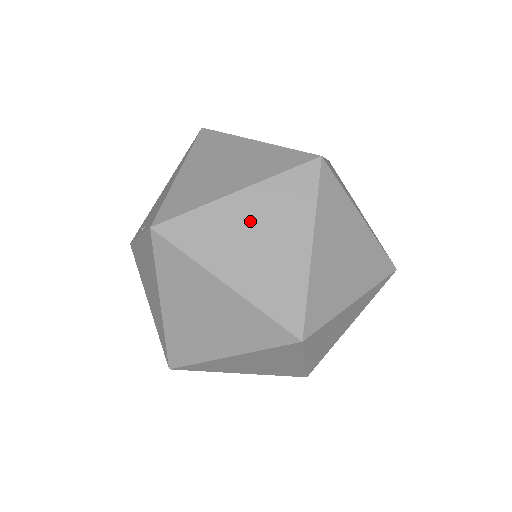
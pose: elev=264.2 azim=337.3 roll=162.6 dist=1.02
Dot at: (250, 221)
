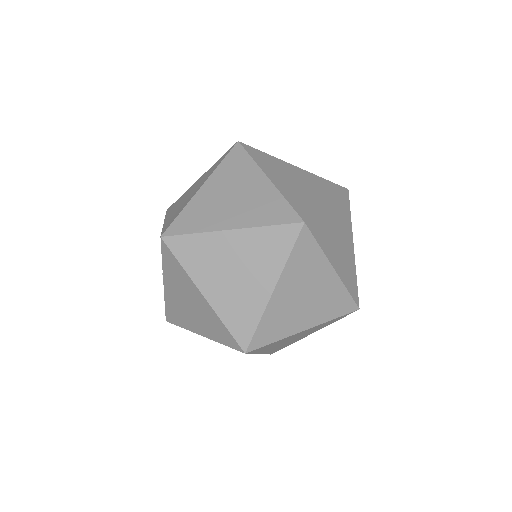
Dot at: (220, 193)
